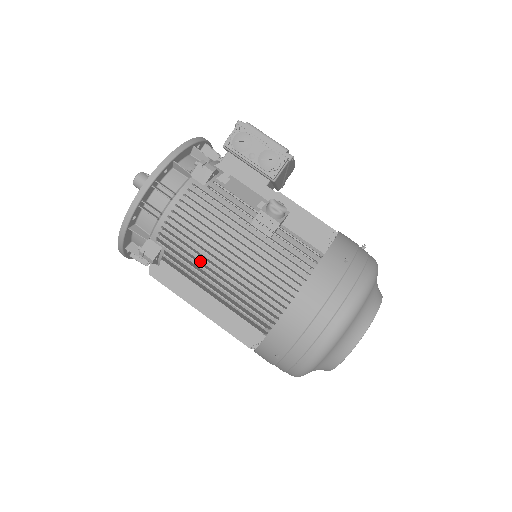
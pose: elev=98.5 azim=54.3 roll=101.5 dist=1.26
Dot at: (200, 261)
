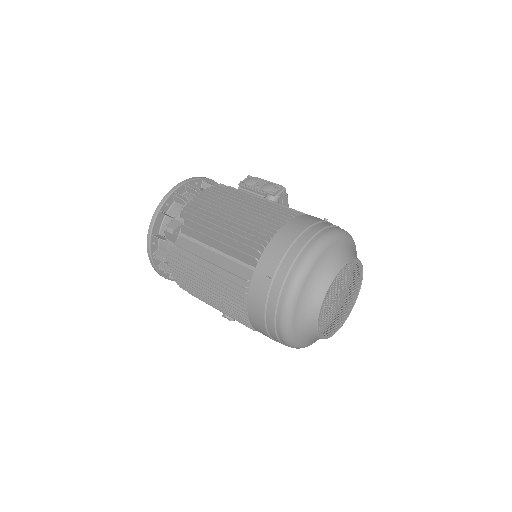
Dot at: (211, 222)
